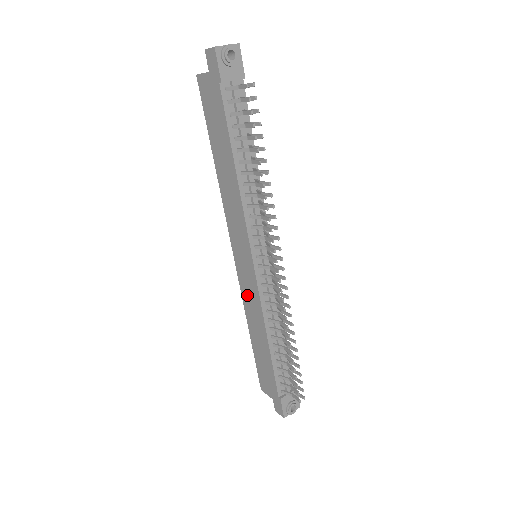
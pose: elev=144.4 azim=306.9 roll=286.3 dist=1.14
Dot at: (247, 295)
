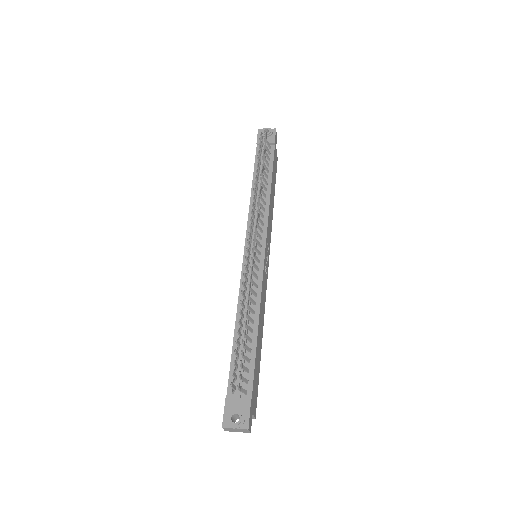
Dot at: occluded
